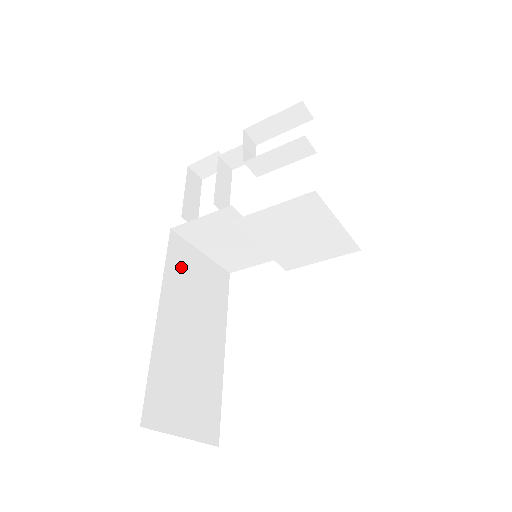
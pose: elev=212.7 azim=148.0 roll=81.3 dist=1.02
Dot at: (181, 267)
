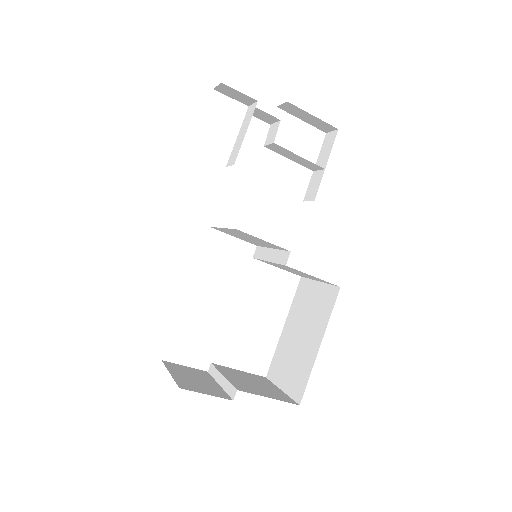
Dot at: occluded
